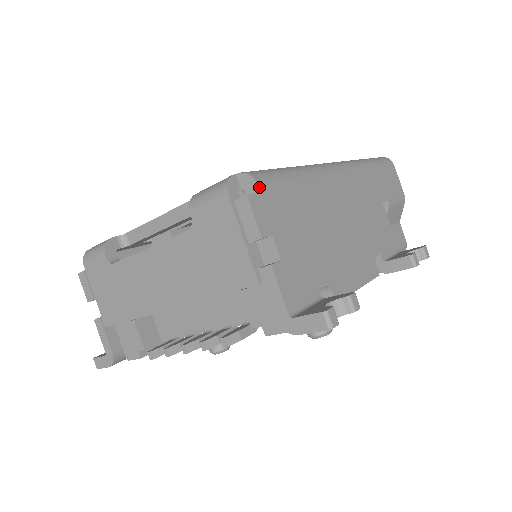
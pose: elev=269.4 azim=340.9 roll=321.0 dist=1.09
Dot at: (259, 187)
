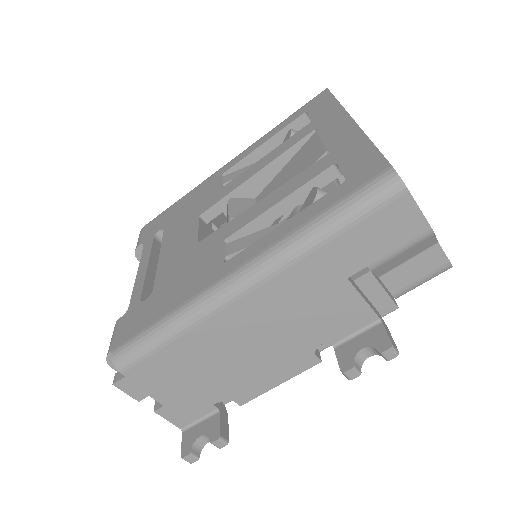
Dot at: (122, 374)
